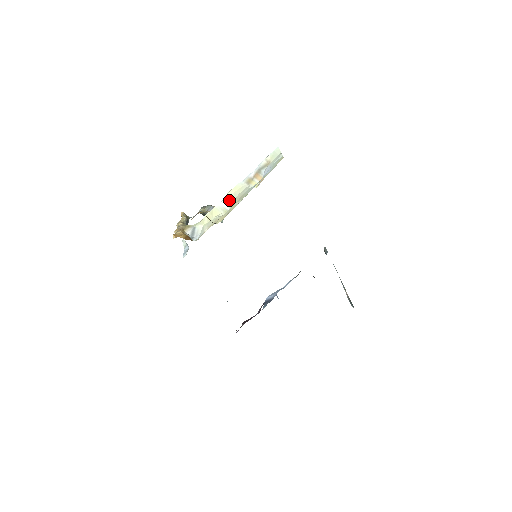
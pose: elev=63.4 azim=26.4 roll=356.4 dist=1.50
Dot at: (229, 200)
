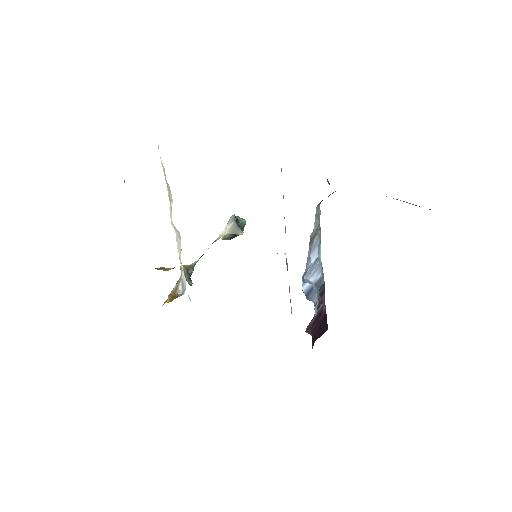
Dot at: (176, 231)
